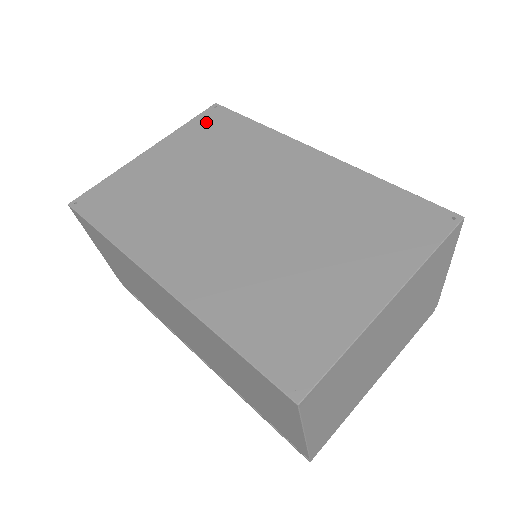
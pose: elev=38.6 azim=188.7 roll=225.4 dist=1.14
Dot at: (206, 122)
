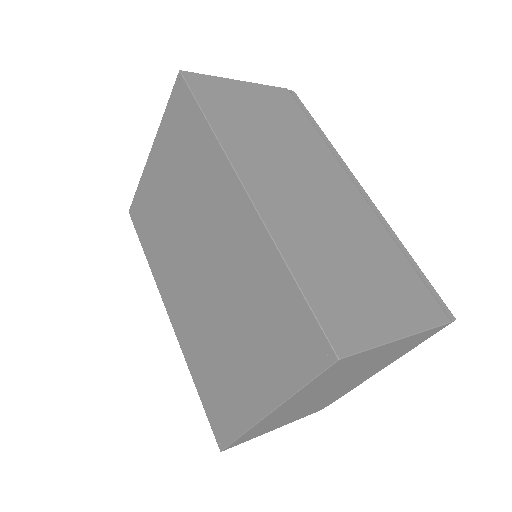
Dot at: (175, 111)
